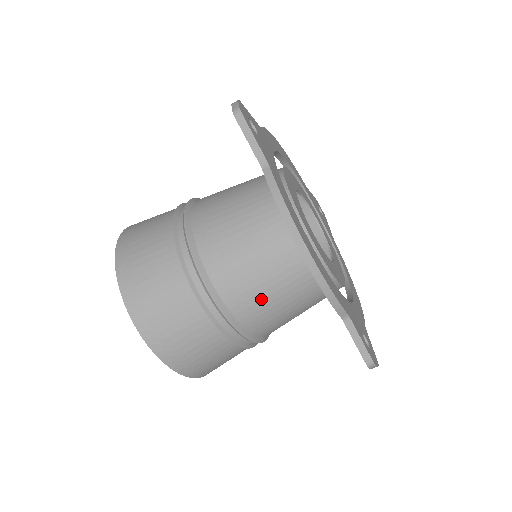
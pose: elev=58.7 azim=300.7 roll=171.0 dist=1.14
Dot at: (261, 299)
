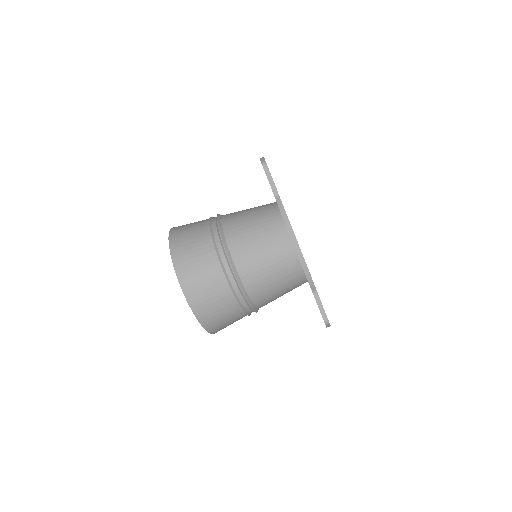
Dot at: (263, 278)
